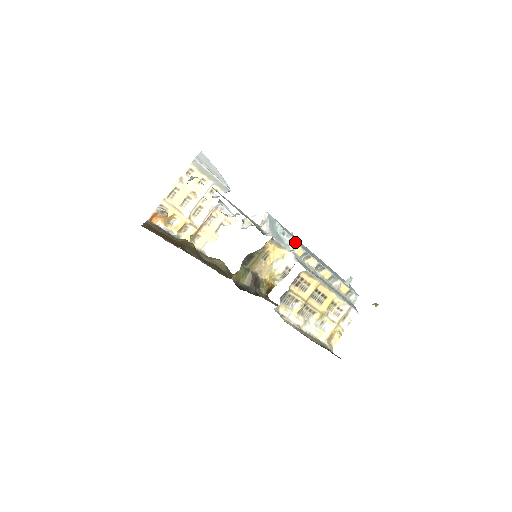
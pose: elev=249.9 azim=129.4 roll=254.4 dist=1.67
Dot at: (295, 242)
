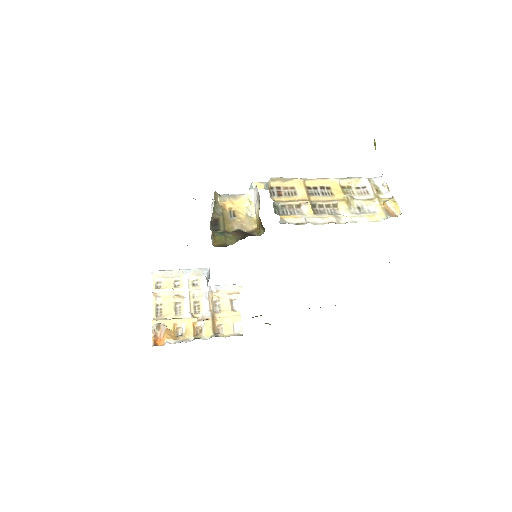
Dot at: (249, 188)
